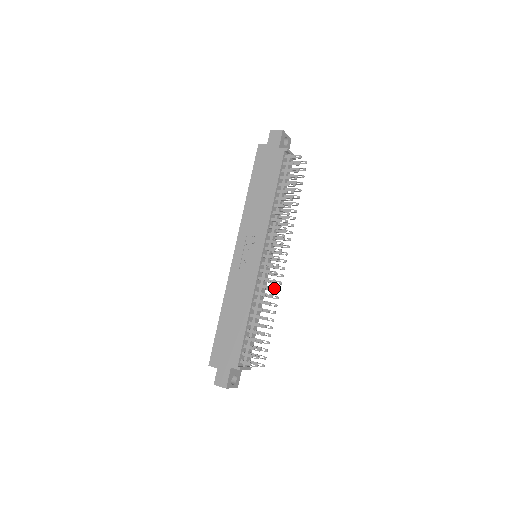
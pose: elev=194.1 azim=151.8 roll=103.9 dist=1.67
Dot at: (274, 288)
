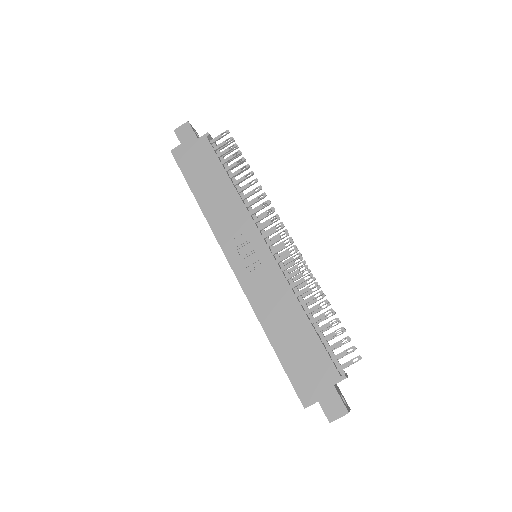
Dot at: (302, 272)
